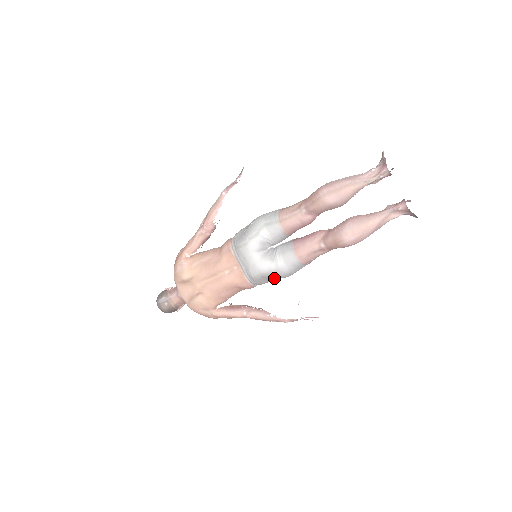
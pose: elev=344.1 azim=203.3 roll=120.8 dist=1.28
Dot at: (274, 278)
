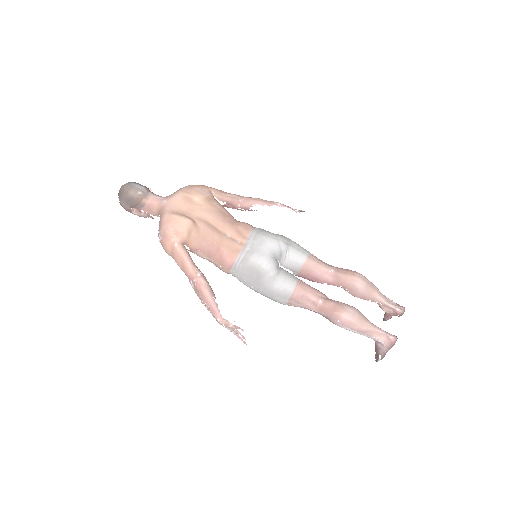
Dot at: (257, 281)
